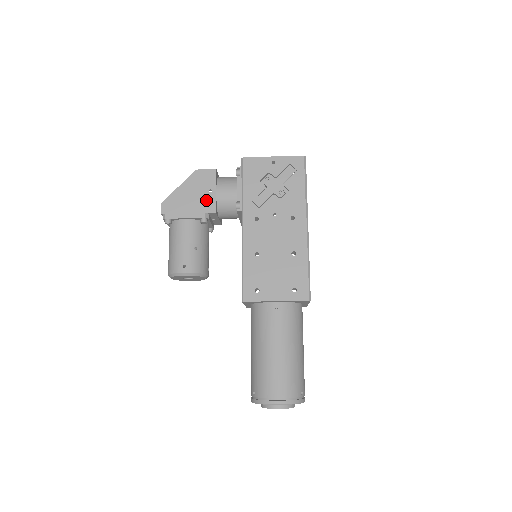
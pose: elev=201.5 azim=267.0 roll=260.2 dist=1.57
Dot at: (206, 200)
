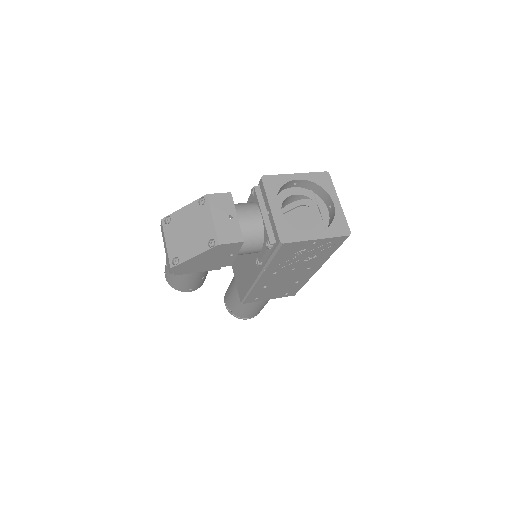
Dot at: (224, 261)
